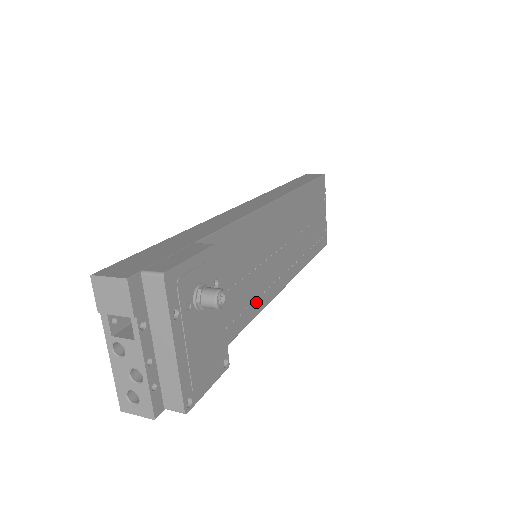
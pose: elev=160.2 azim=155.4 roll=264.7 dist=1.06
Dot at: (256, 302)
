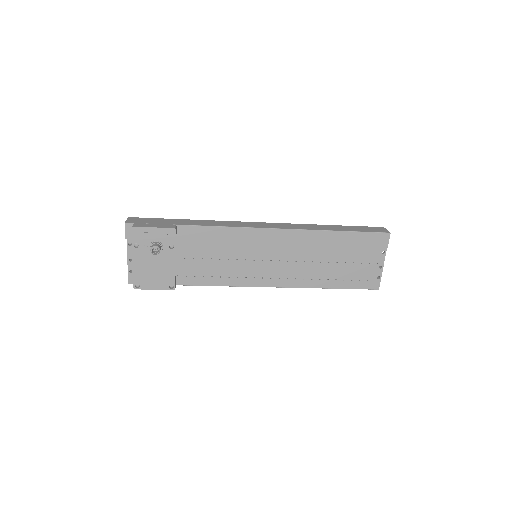
Dot at: (234, 279)
